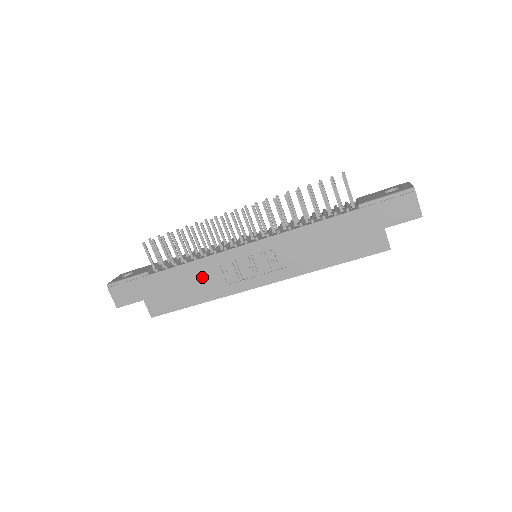
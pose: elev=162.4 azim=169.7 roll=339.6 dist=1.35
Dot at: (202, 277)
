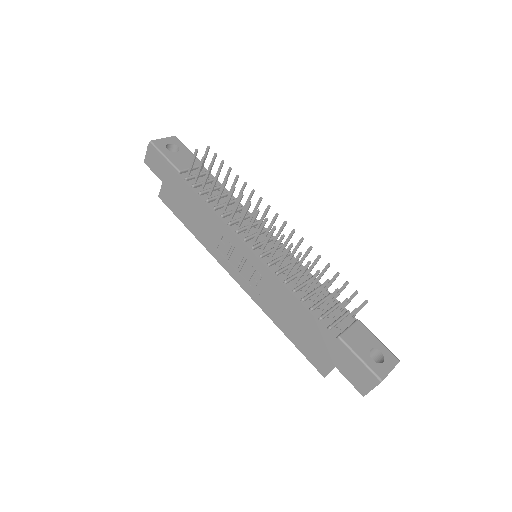
Dot at: (207, 224)
